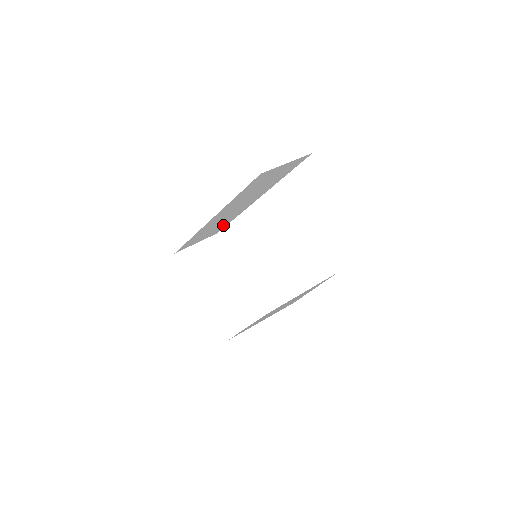
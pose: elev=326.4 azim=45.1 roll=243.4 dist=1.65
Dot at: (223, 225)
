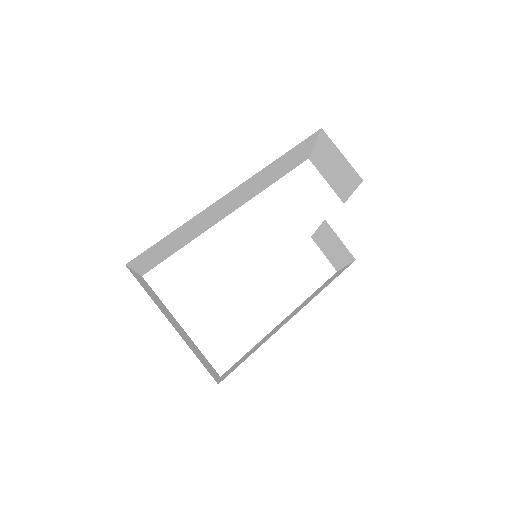
Dot at: (172, 251)
